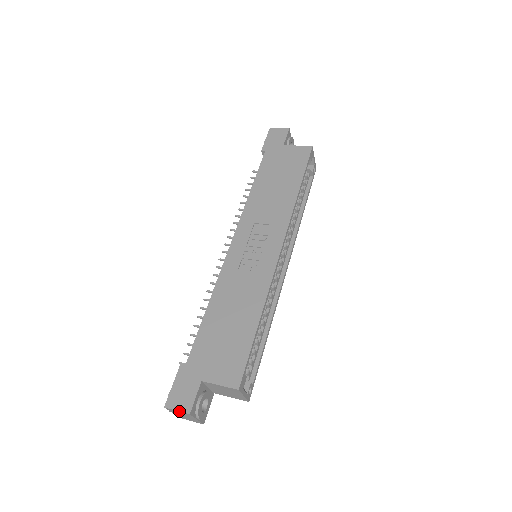
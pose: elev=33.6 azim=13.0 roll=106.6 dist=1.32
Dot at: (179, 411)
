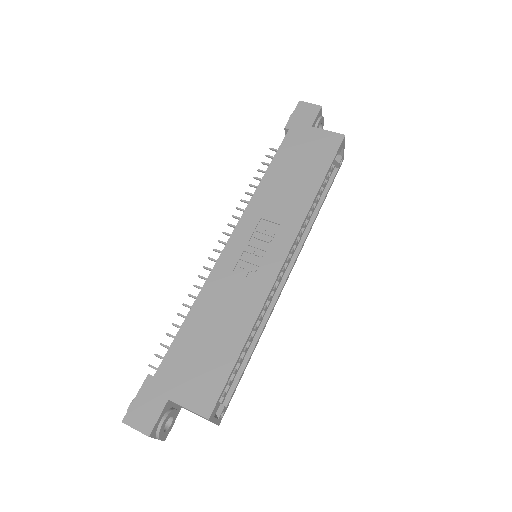
Dot at: (137, 430)
